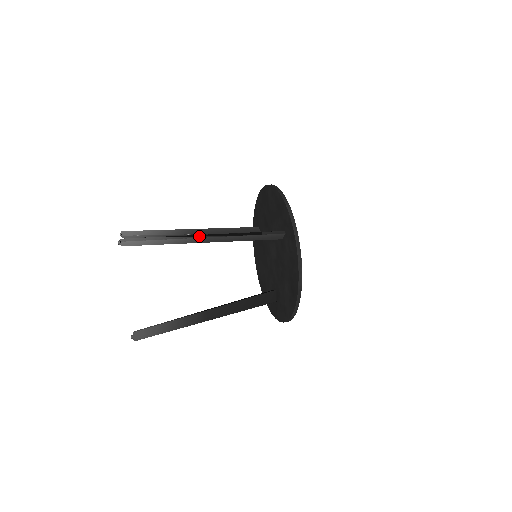
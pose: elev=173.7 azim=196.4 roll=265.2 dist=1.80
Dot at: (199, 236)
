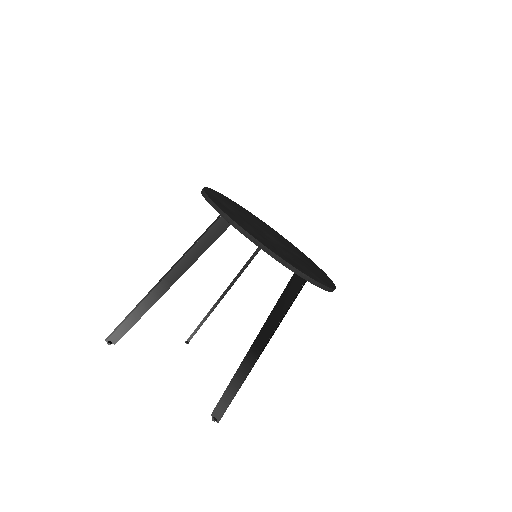
Dot at: (157, 284)
